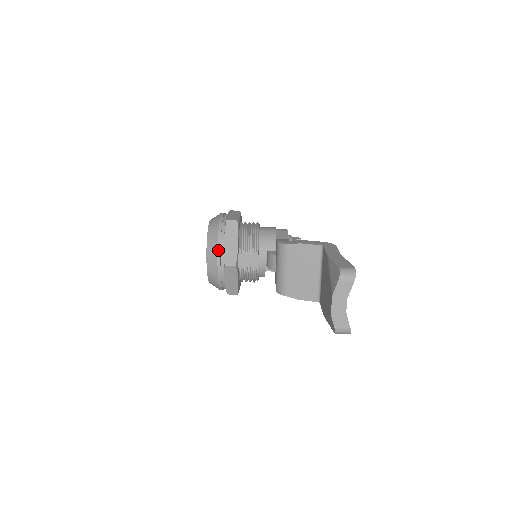
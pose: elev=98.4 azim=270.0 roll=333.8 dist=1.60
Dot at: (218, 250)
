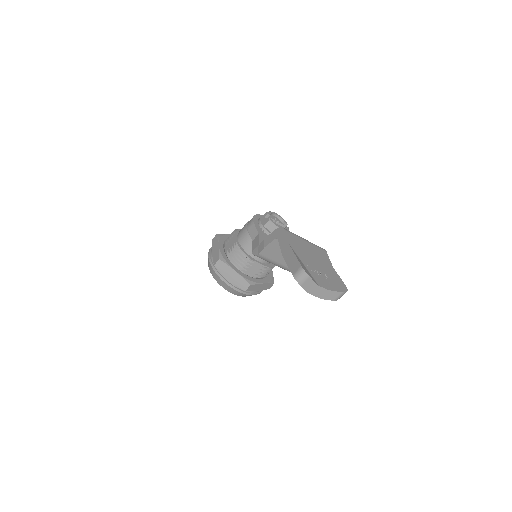
Dot at: (231, 287)
